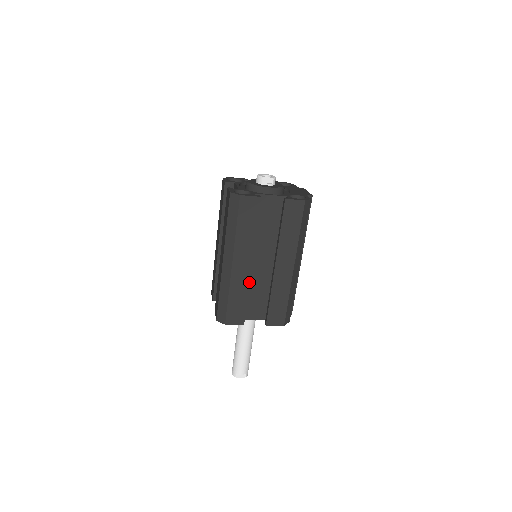
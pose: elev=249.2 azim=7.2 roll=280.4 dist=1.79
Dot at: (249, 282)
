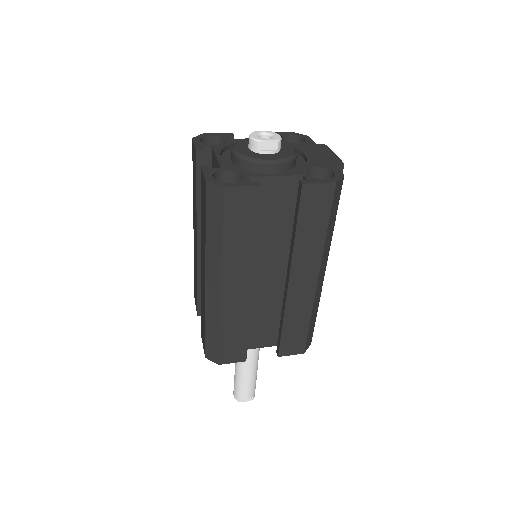
Dot at: (249, 309)
